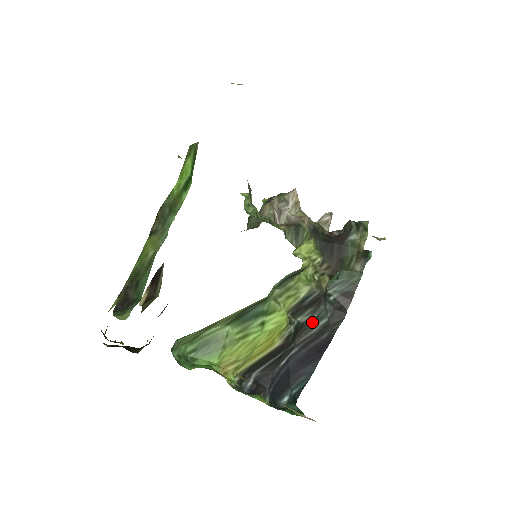
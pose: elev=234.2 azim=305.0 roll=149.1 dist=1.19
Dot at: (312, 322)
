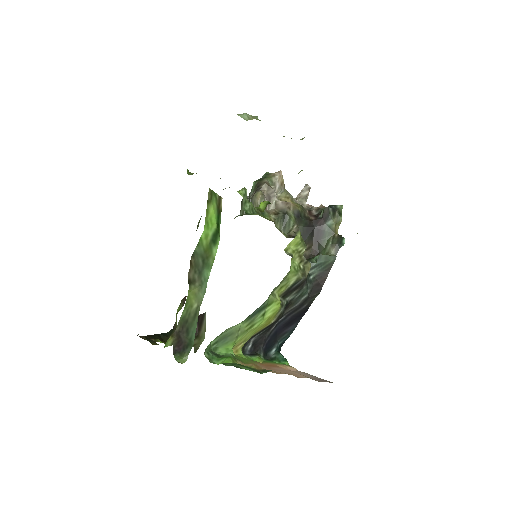
Dot at: (296, 299)
